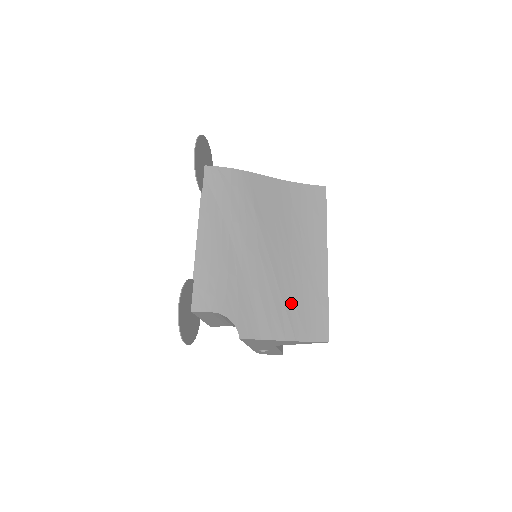
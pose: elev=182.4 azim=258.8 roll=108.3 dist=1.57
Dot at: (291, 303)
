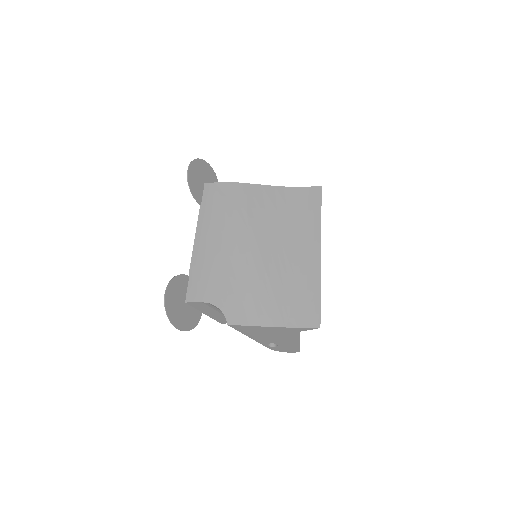
Dot at: (281, 293)
